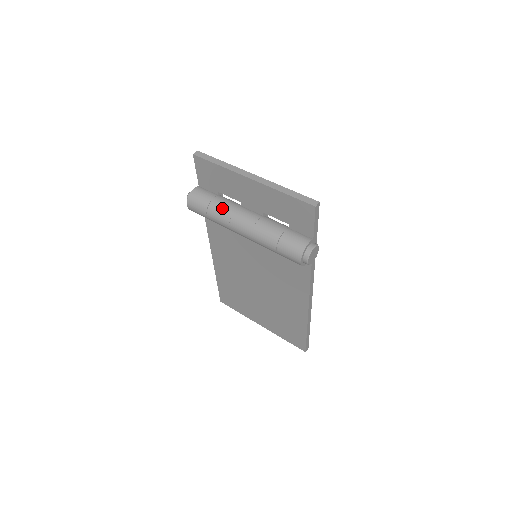
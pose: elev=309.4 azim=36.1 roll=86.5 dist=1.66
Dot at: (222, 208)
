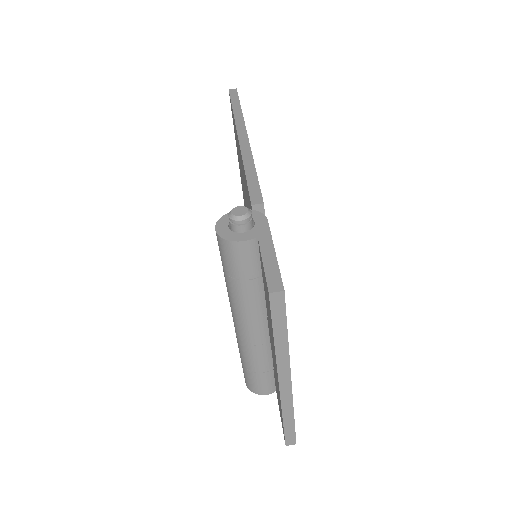
Dot at: (241, 300)
